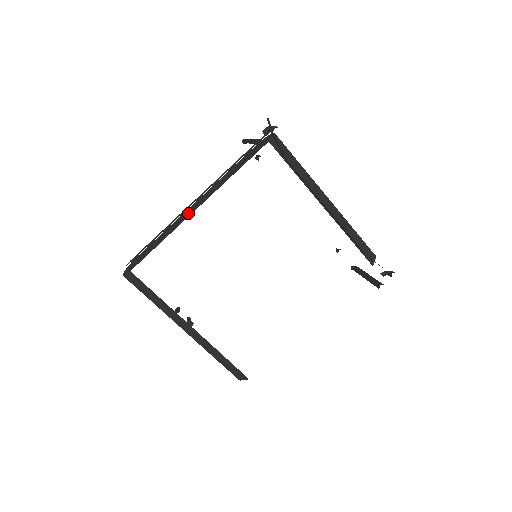
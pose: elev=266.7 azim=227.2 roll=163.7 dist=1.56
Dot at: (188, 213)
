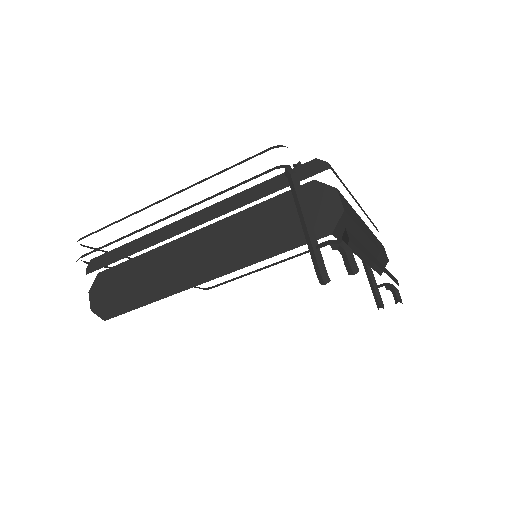
Dot at: (186, 268)
